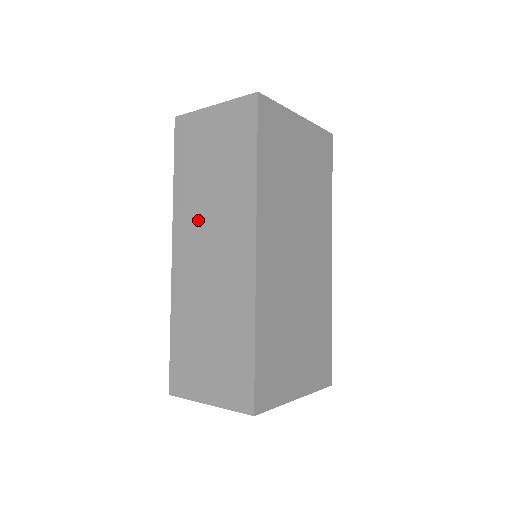
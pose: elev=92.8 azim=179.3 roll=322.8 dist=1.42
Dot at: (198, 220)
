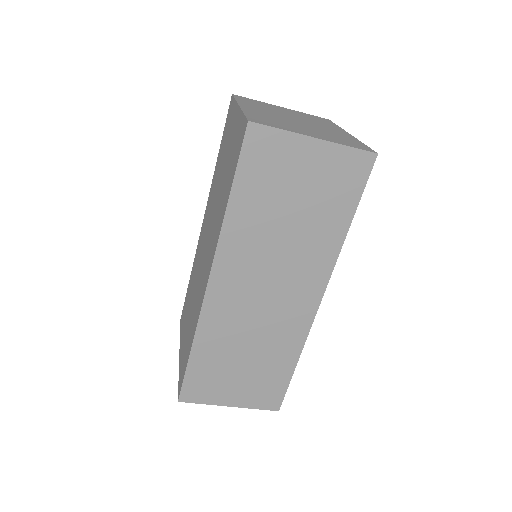
Dot at: (257, 258)
